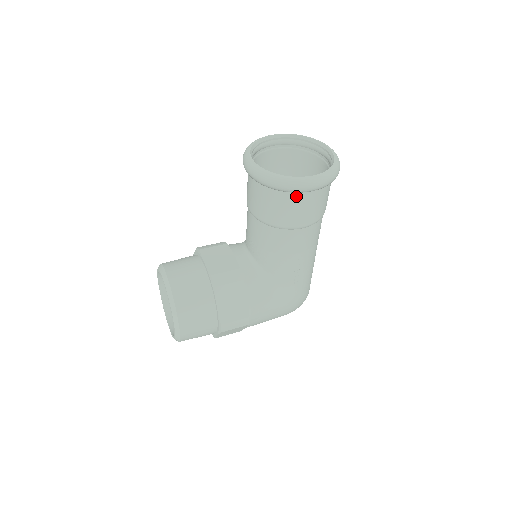
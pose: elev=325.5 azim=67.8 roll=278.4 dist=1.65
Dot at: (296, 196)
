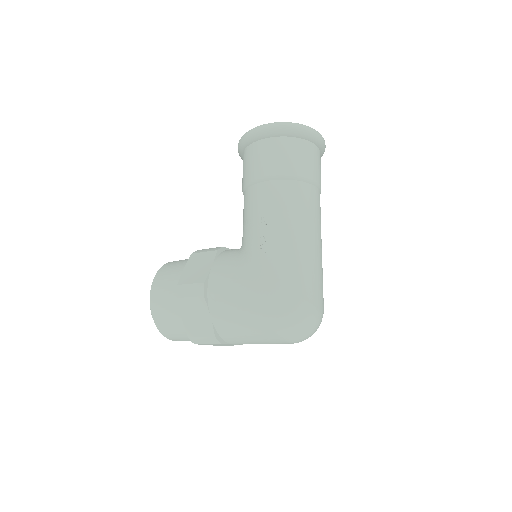
Dot at: (254, 146)
